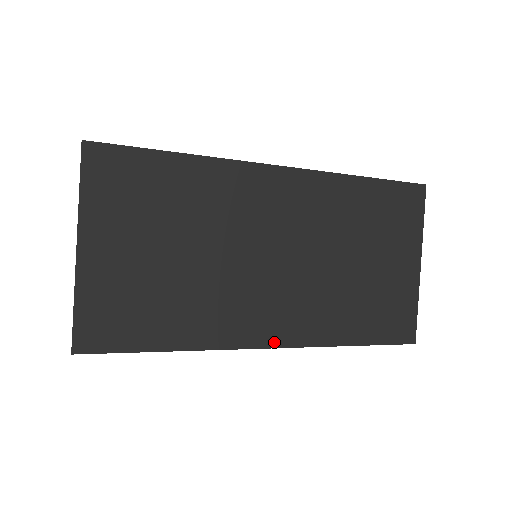
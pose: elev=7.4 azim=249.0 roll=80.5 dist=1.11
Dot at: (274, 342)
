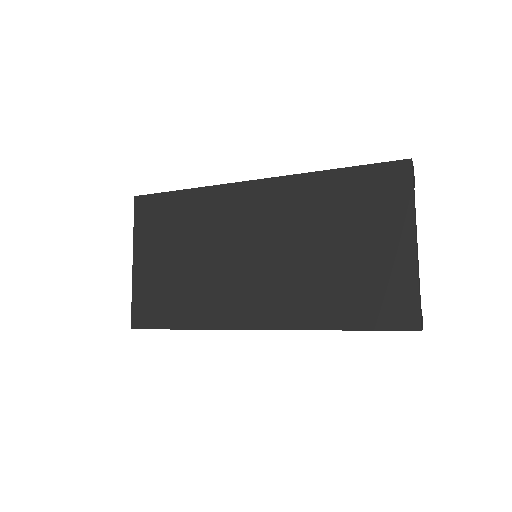
Dot at: (261, 324)
